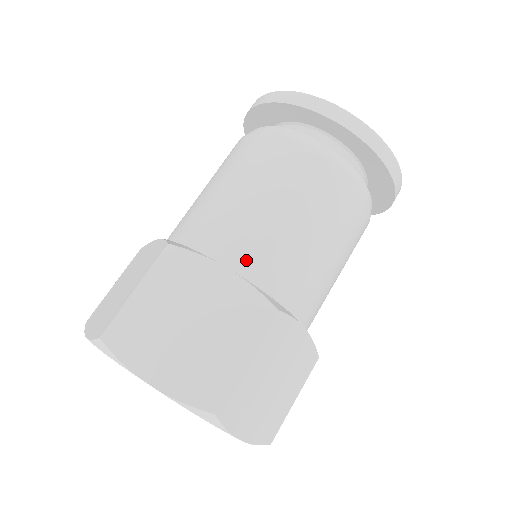
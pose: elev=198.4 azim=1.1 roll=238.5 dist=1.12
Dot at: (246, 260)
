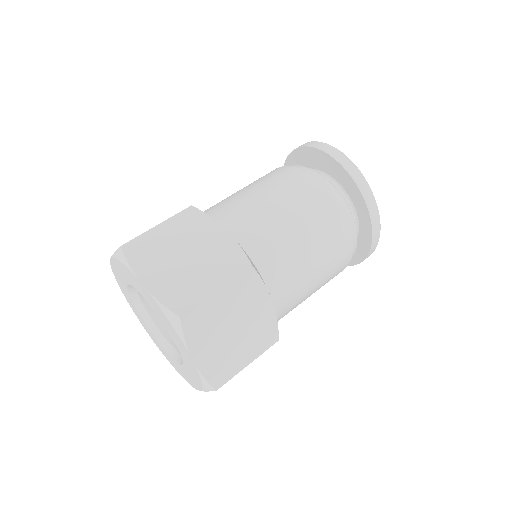
Dot at: (280, 296)
